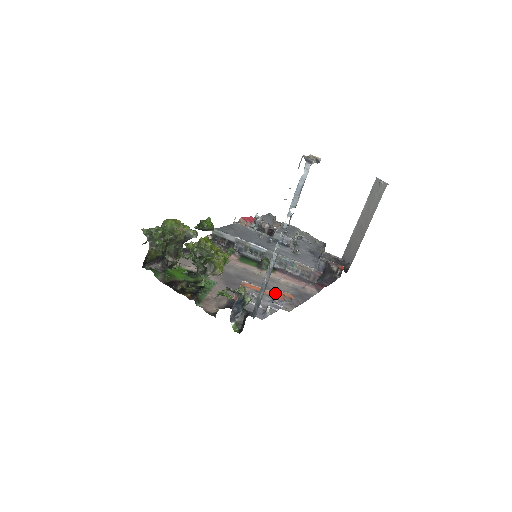
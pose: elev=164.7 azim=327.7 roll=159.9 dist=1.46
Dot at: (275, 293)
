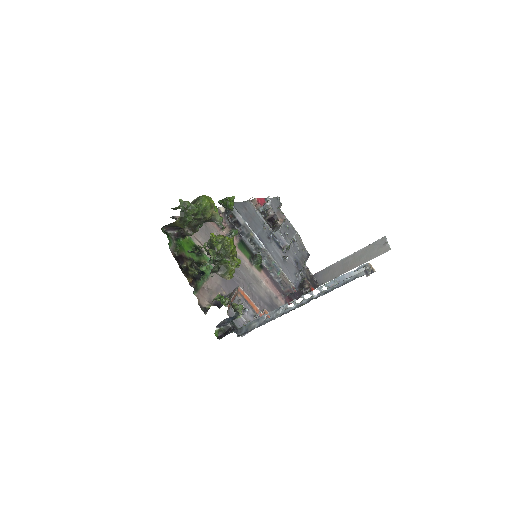
Dot at: (260, 311)
